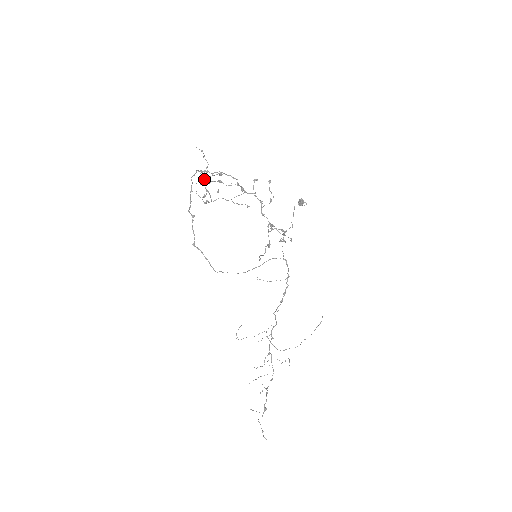
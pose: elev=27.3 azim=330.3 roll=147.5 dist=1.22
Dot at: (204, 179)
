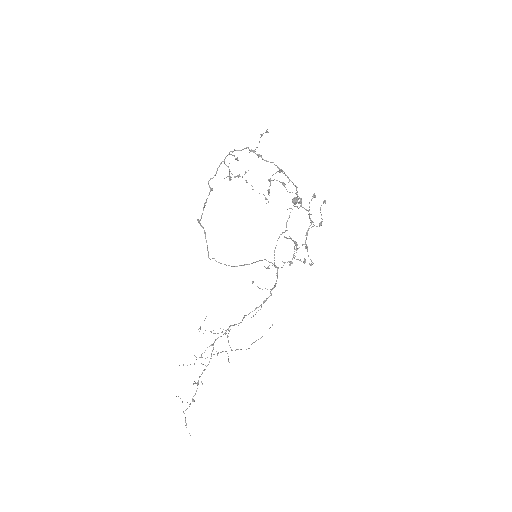
Dot at: occluded
